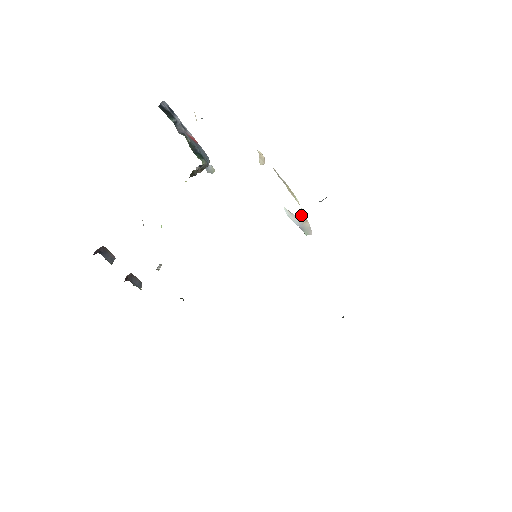
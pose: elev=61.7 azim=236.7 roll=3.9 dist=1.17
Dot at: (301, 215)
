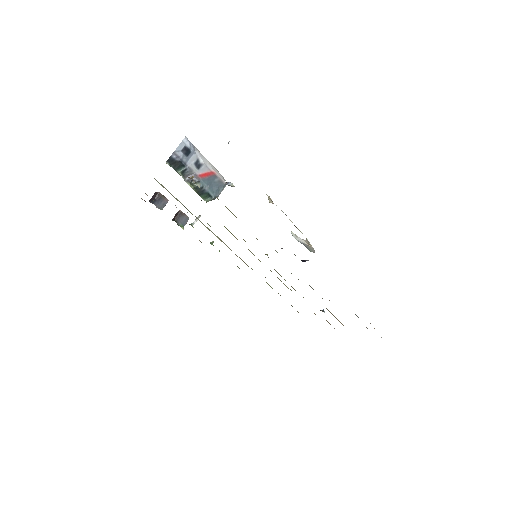
Dot at: (306, 240)
